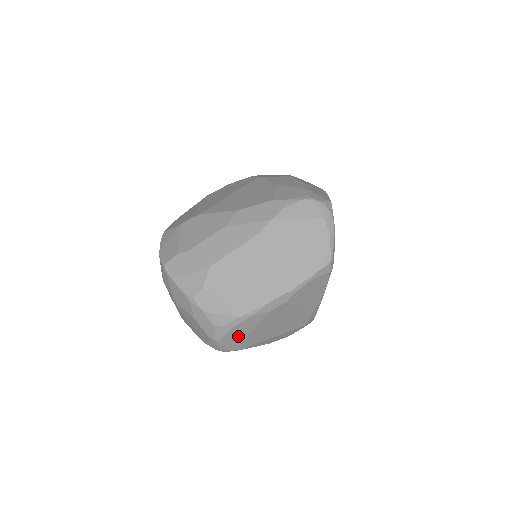
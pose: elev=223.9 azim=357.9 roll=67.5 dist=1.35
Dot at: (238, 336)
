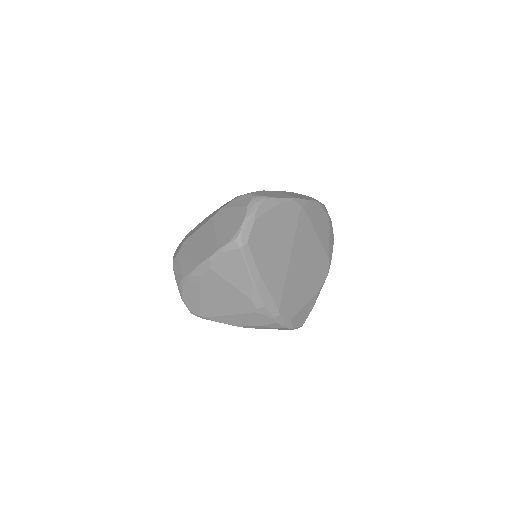
Dot at: (193, 299)
